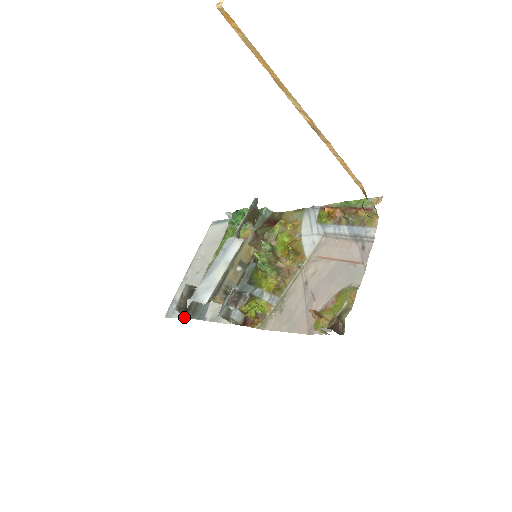
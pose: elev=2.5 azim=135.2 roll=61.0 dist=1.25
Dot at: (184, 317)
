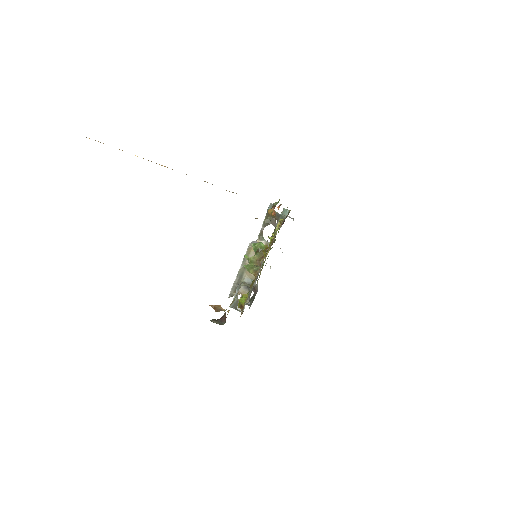
Dot at: occluded
